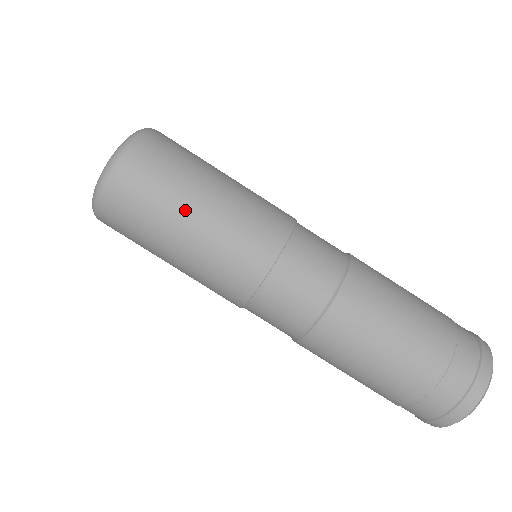
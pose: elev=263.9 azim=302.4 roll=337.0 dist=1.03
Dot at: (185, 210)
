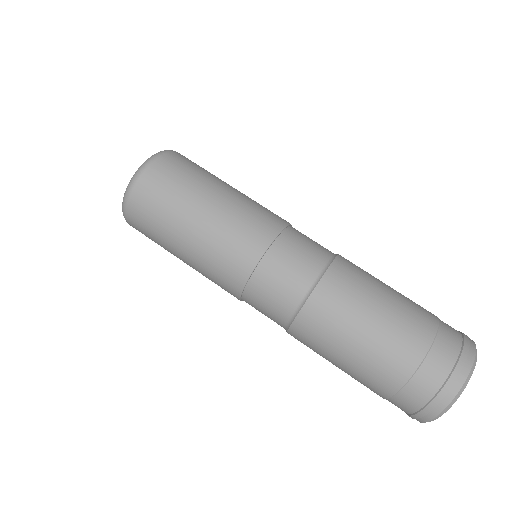
Dot at: (196, 202)
